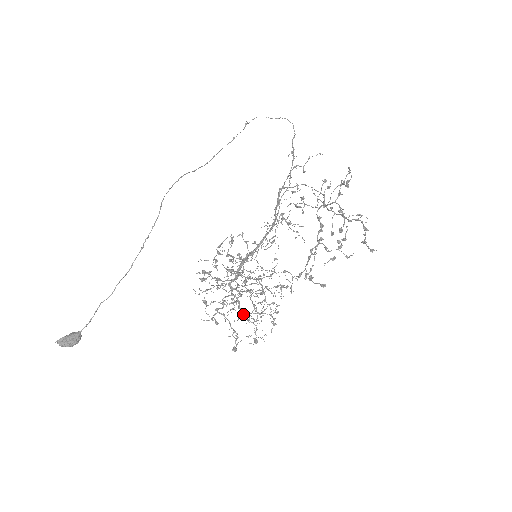
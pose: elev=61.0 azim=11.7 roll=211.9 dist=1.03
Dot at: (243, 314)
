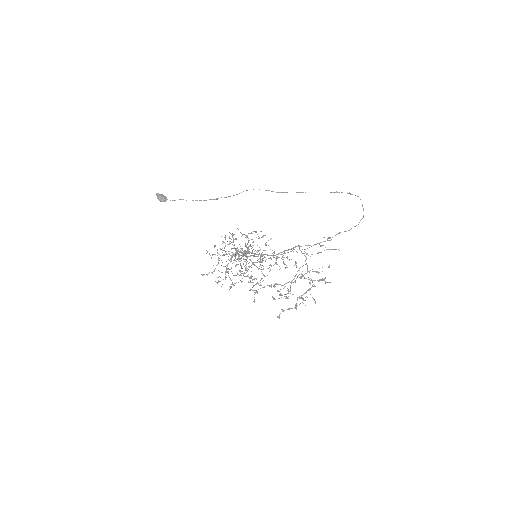
Dot at: occluded
